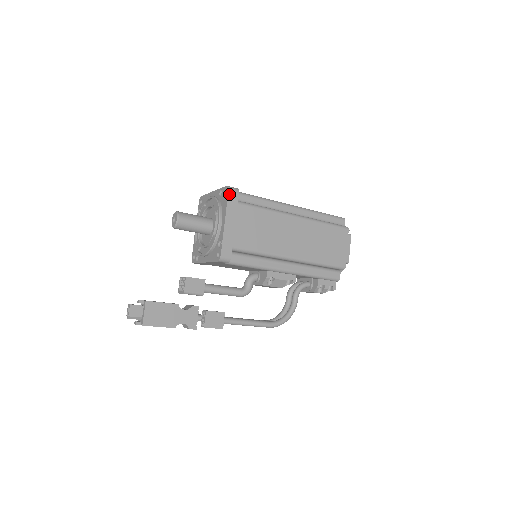
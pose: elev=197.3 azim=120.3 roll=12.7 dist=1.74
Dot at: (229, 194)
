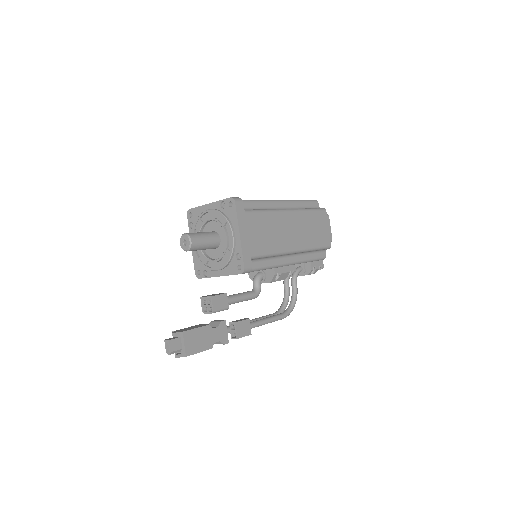
Dot at: (236, 206)
